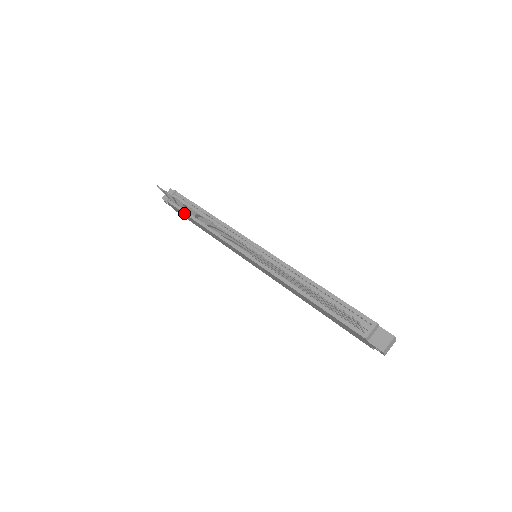
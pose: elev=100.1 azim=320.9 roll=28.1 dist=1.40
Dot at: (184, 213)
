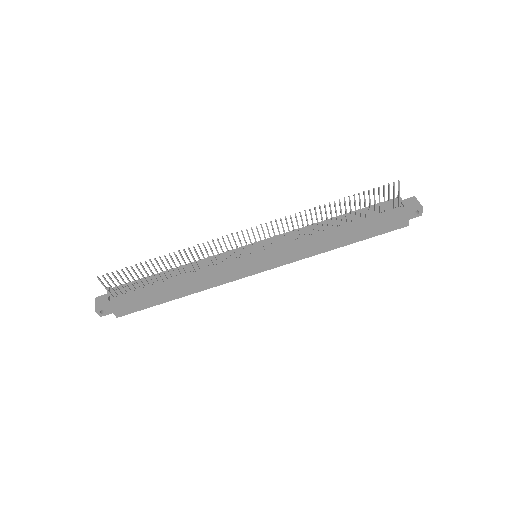
Dot at: (143, 290)
